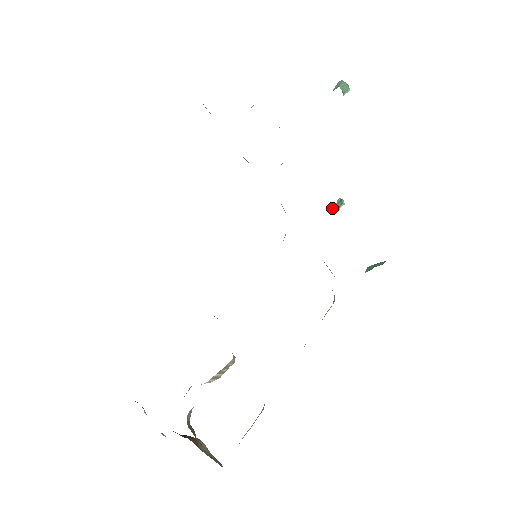
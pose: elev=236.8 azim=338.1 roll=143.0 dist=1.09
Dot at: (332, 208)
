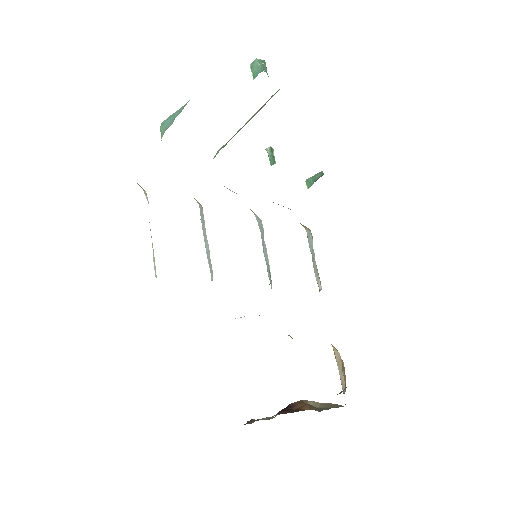
Dot at: occluded
